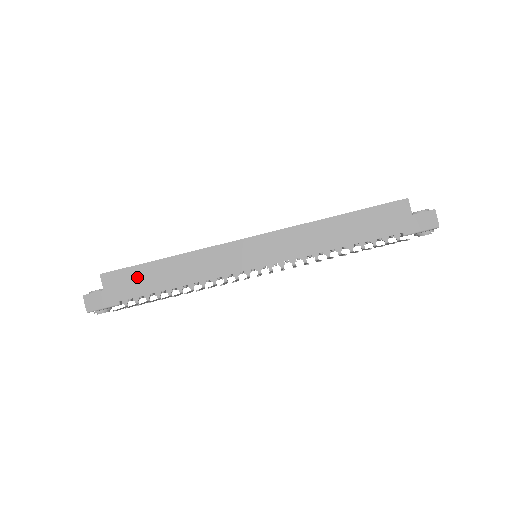
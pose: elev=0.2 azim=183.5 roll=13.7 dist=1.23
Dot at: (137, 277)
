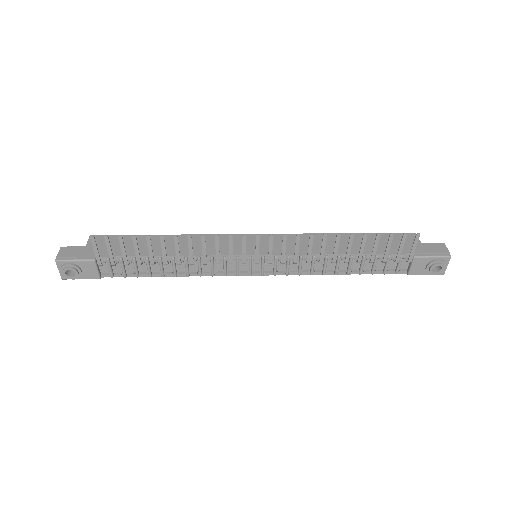
Dot at: (127, 243)
